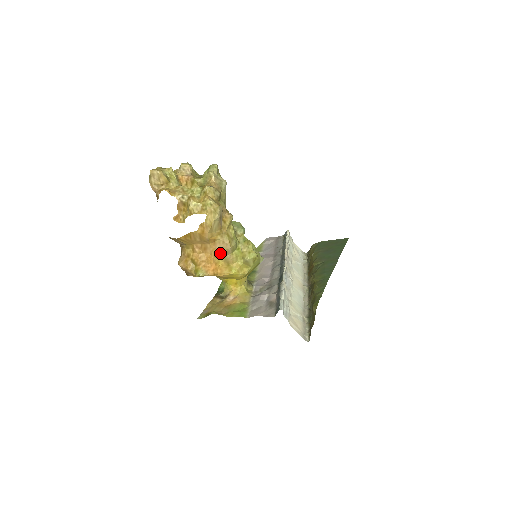
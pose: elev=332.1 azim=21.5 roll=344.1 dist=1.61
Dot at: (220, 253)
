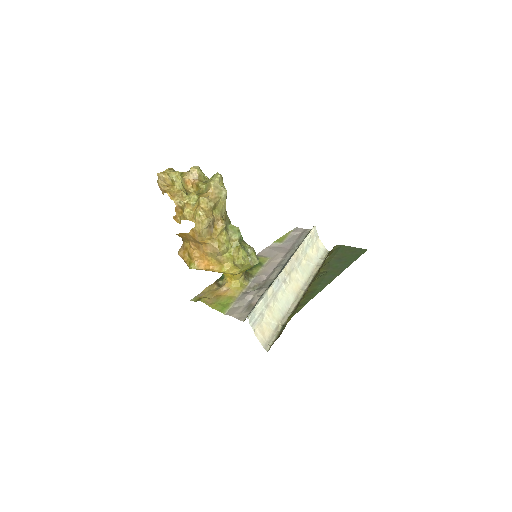
Dot at: (211, 253)
